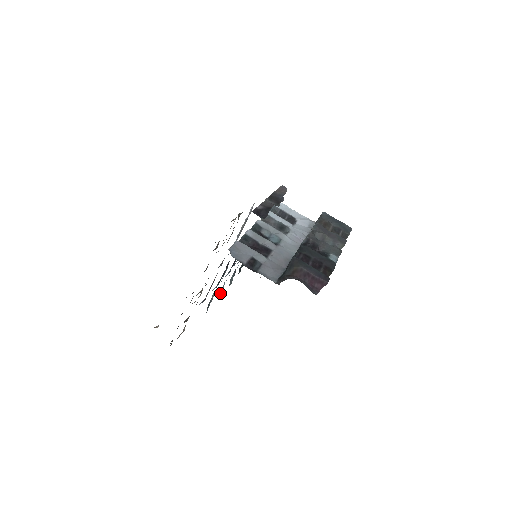
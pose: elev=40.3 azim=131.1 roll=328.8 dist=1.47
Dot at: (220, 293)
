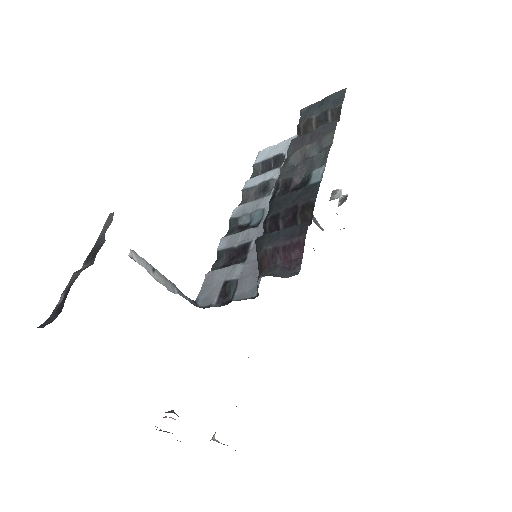
Dot at: occluded
